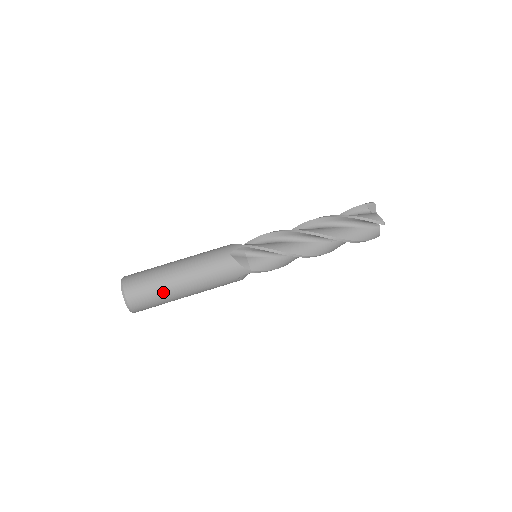
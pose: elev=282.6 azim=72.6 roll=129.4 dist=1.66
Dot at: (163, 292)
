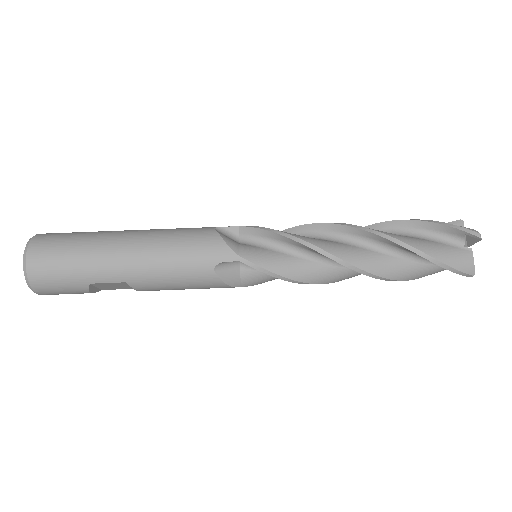
Dot at: (88, 252)
